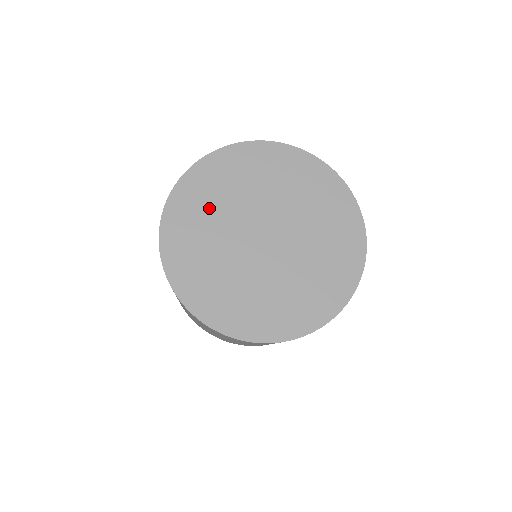
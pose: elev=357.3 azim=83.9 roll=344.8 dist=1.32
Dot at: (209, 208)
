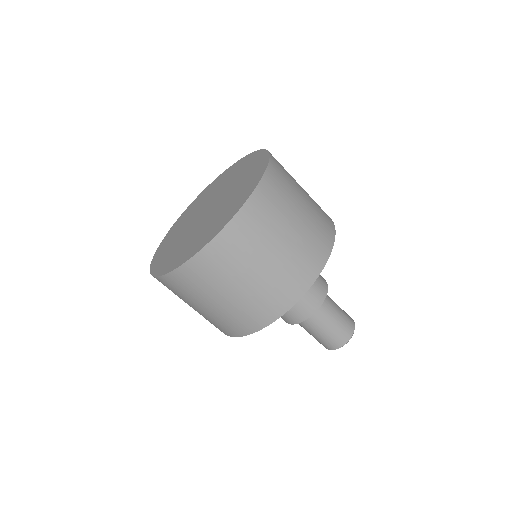
Dot at: (182, 224)
